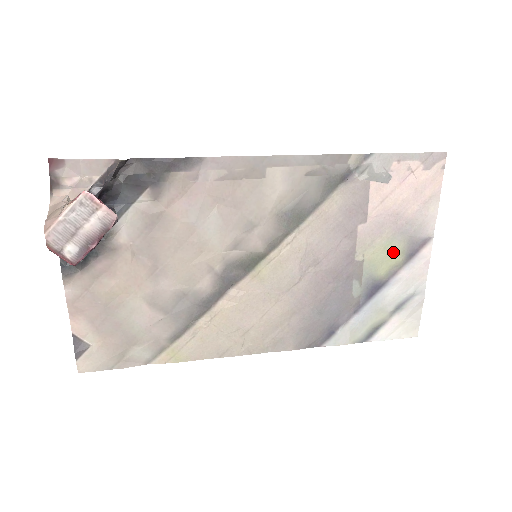
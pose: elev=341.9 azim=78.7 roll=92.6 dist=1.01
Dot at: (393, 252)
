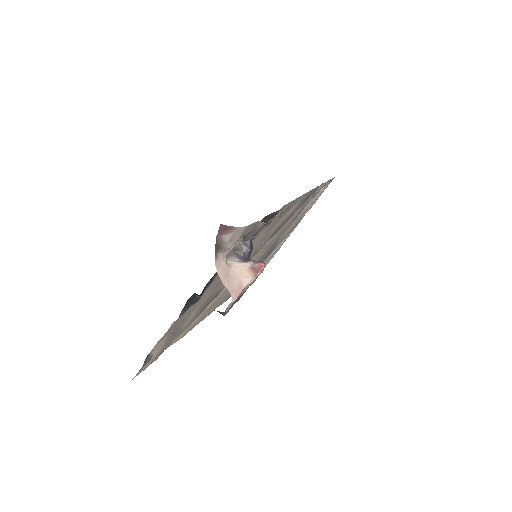
Dot at: (289, 231)
